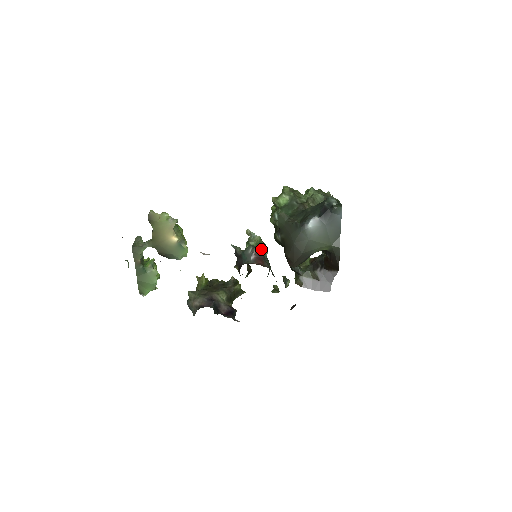
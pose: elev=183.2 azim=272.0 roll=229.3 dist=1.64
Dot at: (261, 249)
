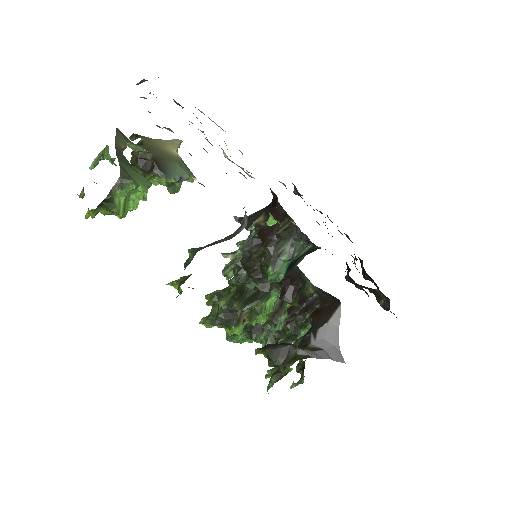
Dot at: occluded
